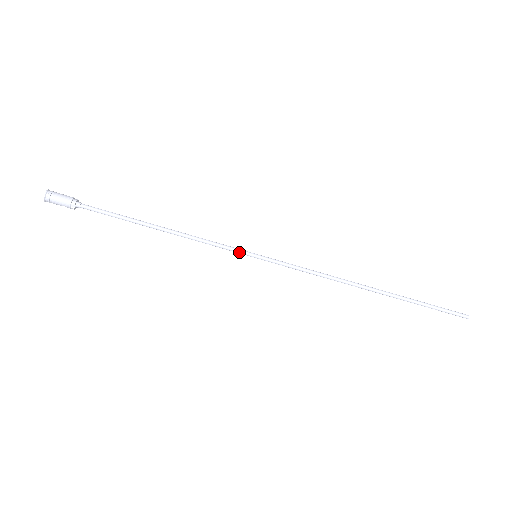
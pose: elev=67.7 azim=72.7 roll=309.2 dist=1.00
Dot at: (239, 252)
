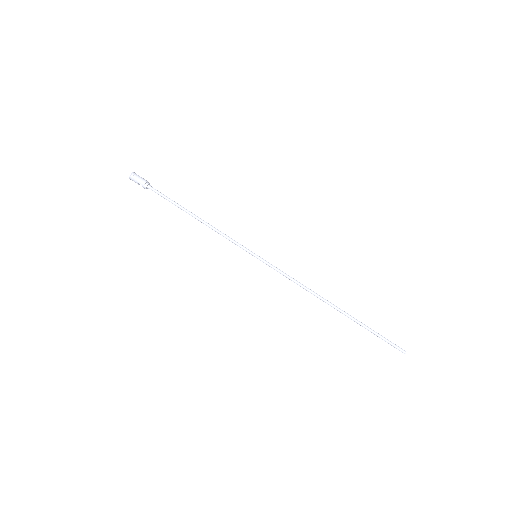
Dot at: (245, 249)
